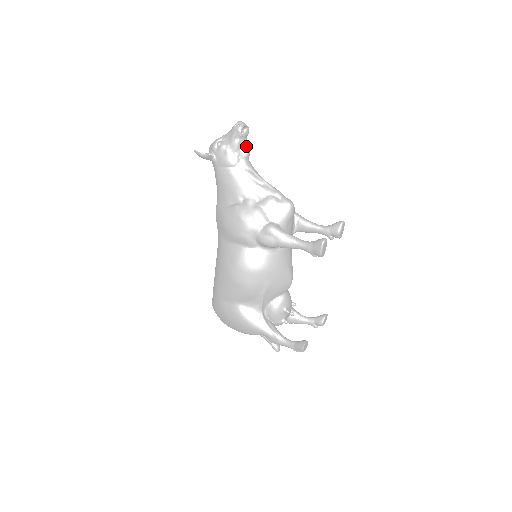
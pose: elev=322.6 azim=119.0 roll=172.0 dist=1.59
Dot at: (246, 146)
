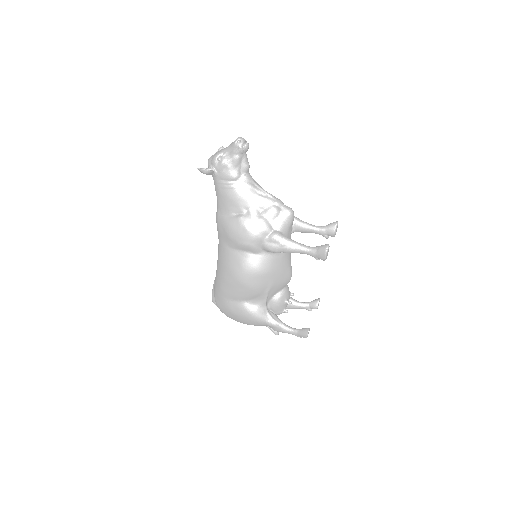
Dot at: (246, 160)
